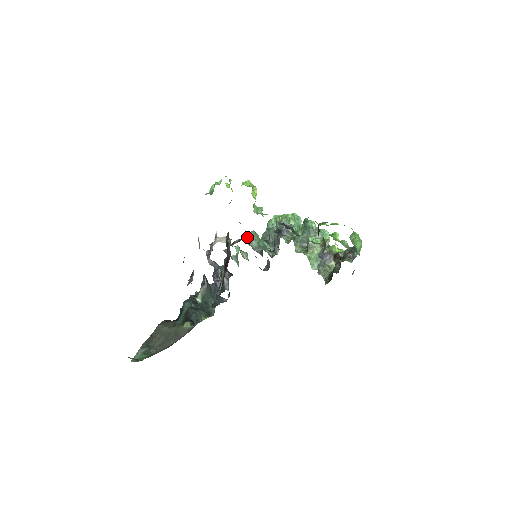
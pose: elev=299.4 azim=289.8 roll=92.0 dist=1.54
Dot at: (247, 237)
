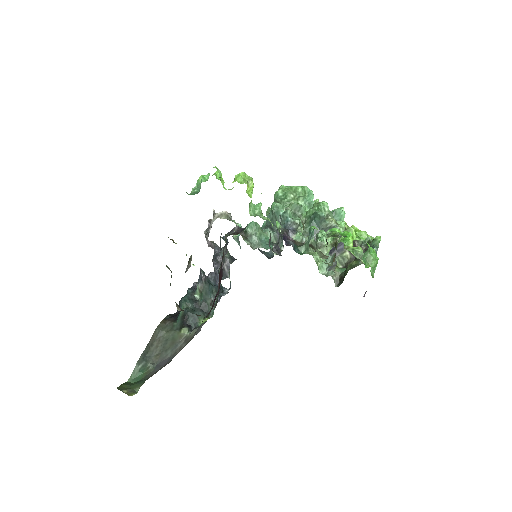
Dot at: (246, 231)
